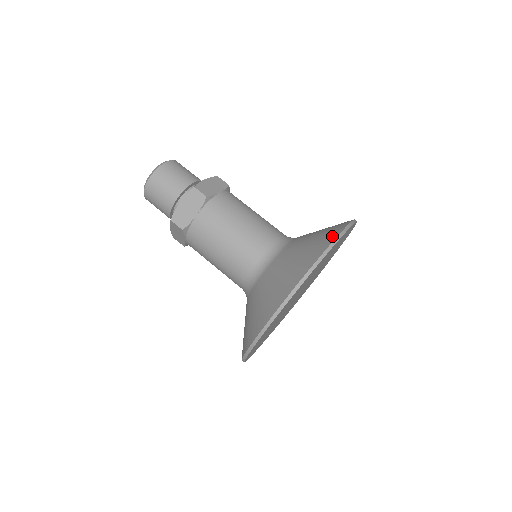
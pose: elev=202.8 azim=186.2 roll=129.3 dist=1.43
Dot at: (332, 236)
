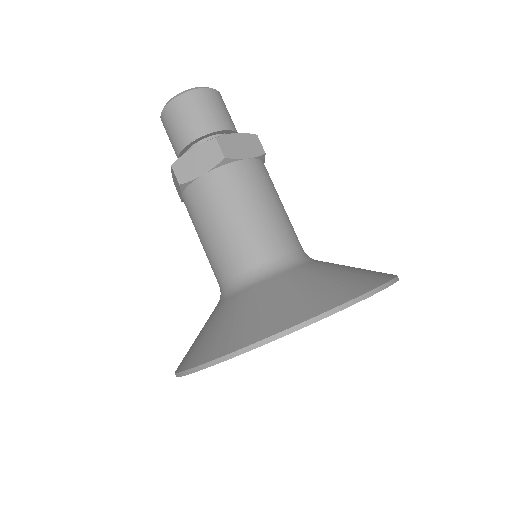
Dot at: (219, 350)
